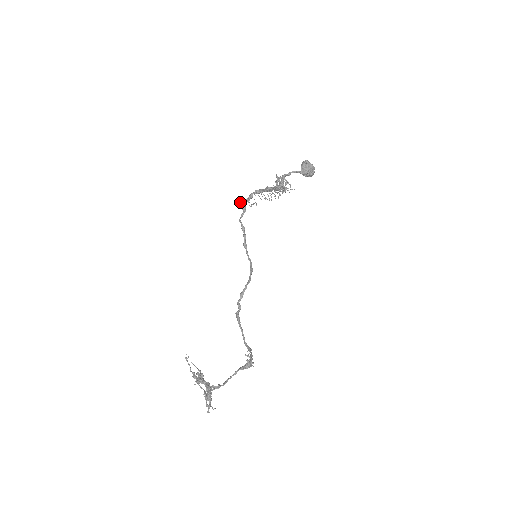
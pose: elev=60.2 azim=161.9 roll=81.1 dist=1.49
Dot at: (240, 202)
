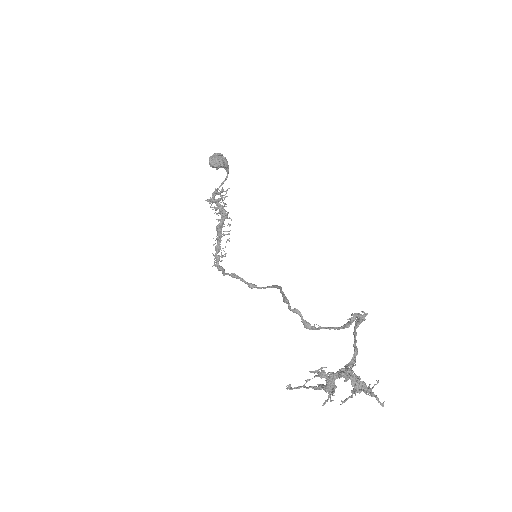
Dot at: occluded
